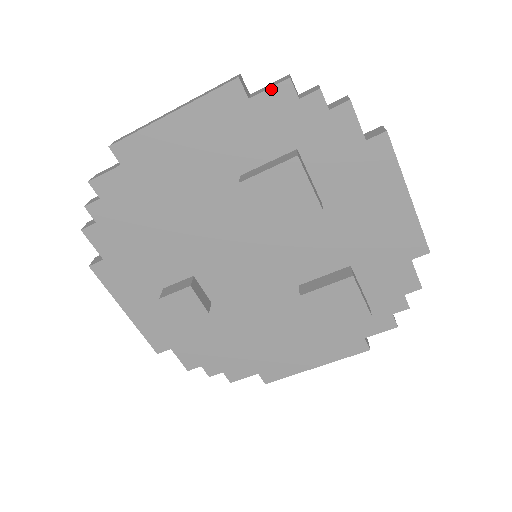
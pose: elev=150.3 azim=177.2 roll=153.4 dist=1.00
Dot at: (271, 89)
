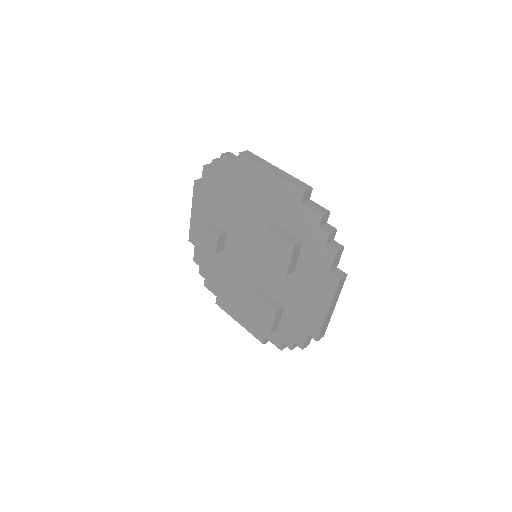
Dot at: (312, 210)
